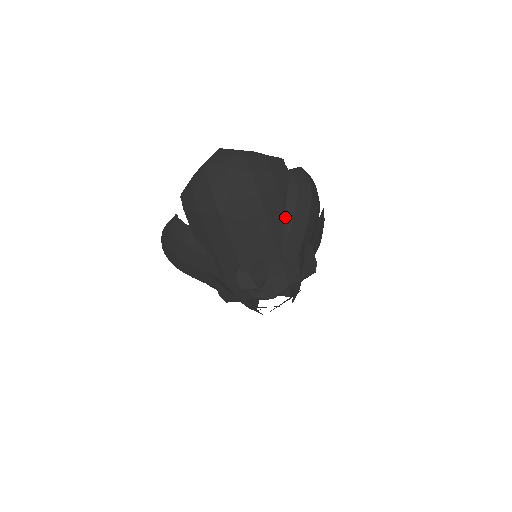
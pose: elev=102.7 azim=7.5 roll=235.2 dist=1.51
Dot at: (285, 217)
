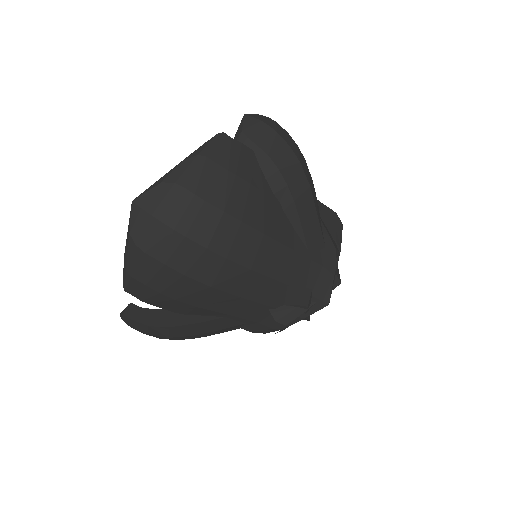
Dot at: (284, 210)
